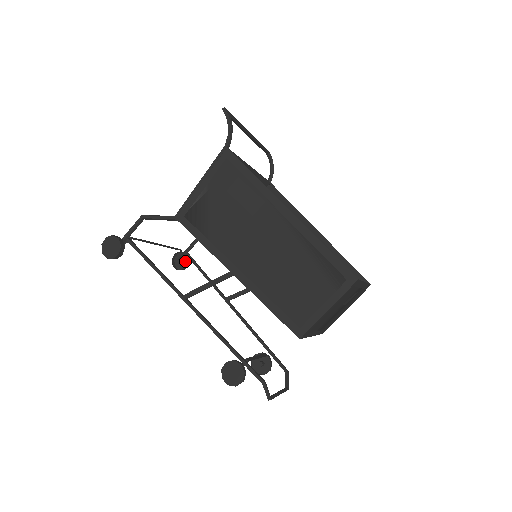
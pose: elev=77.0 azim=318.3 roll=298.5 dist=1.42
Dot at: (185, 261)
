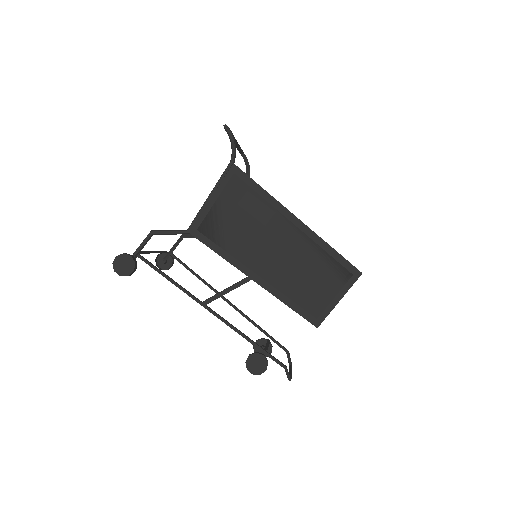
Dot at: (168, 261)
